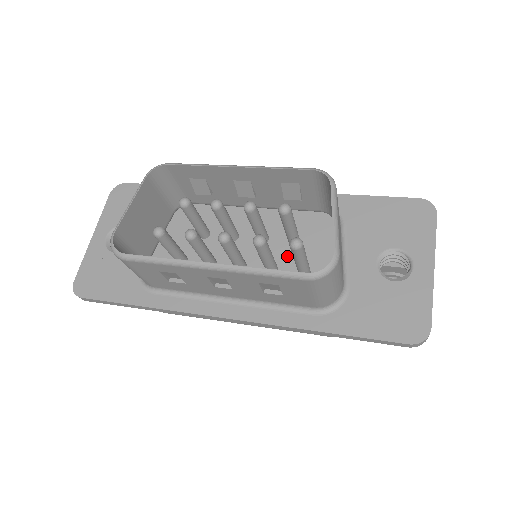
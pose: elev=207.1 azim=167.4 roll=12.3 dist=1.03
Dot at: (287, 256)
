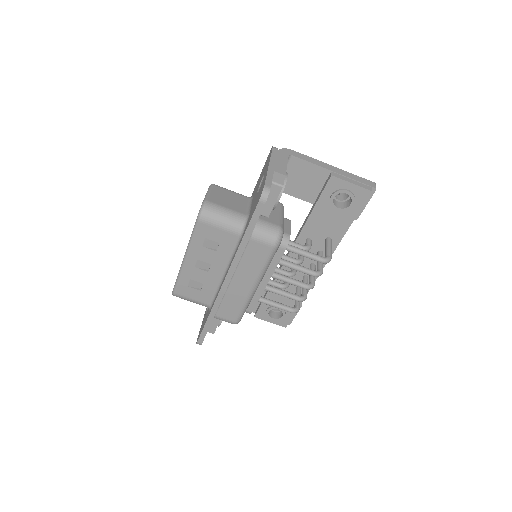
Dot at: occluded
